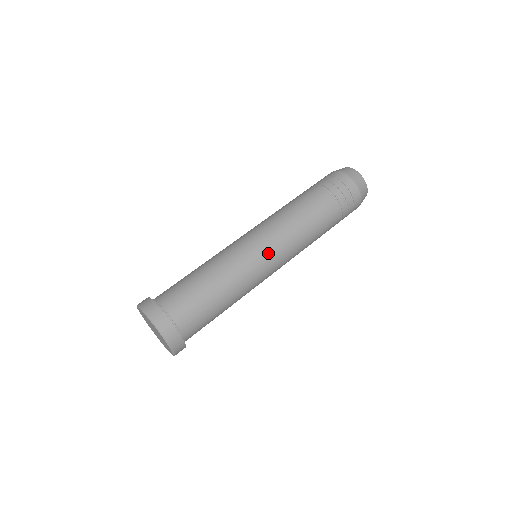
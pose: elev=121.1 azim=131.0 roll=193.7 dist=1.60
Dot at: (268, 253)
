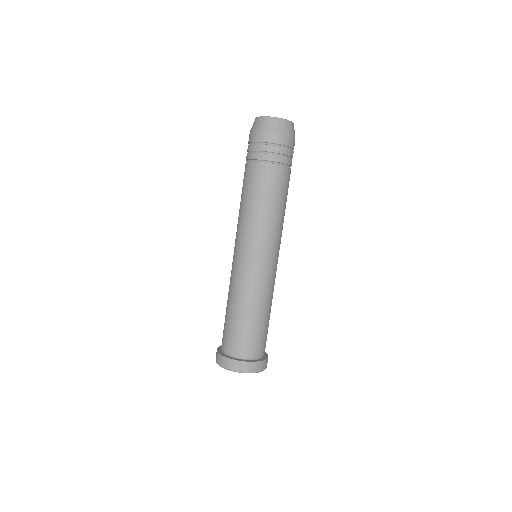
Dot at: occluded
